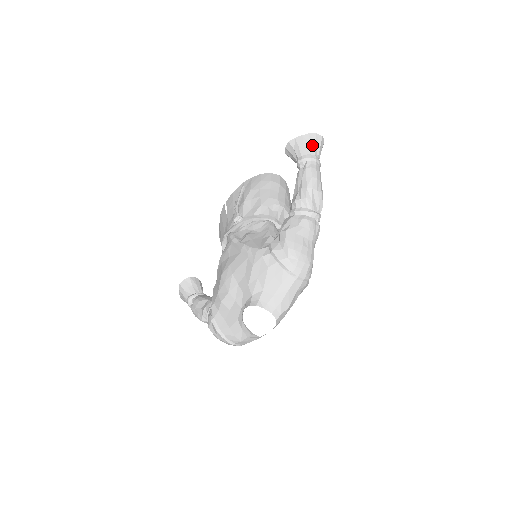
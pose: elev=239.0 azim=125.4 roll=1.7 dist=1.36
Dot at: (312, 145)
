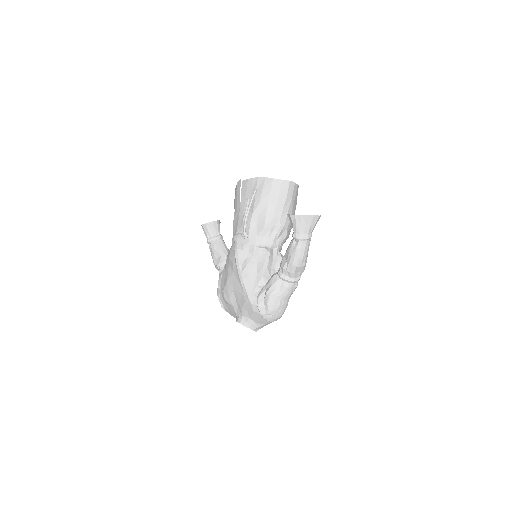
Dot at: (308, 225)
